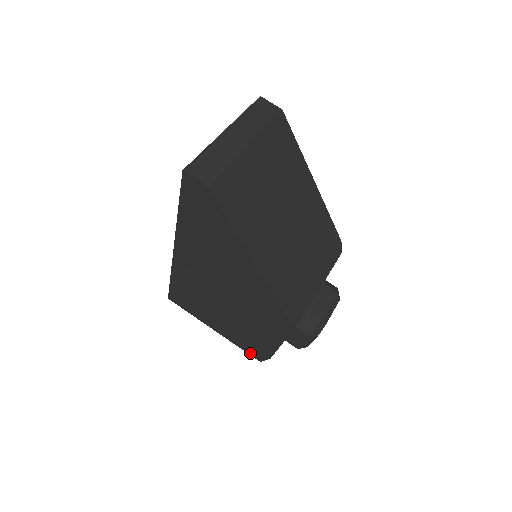
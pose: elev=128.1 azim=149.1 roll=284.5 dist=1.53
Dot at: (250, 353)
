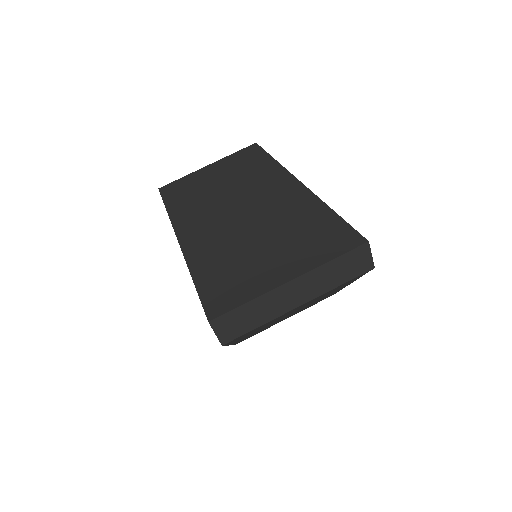
Dot at: occluded
